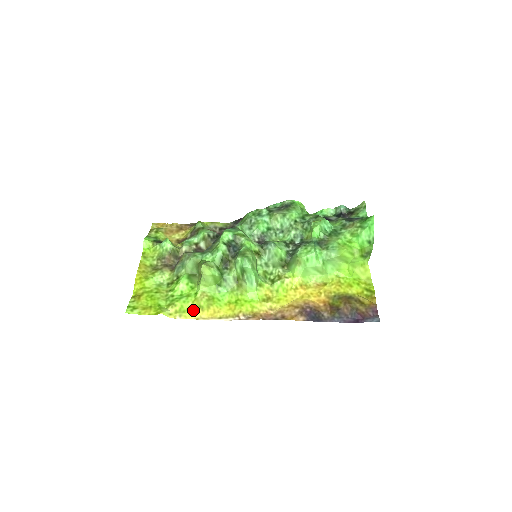
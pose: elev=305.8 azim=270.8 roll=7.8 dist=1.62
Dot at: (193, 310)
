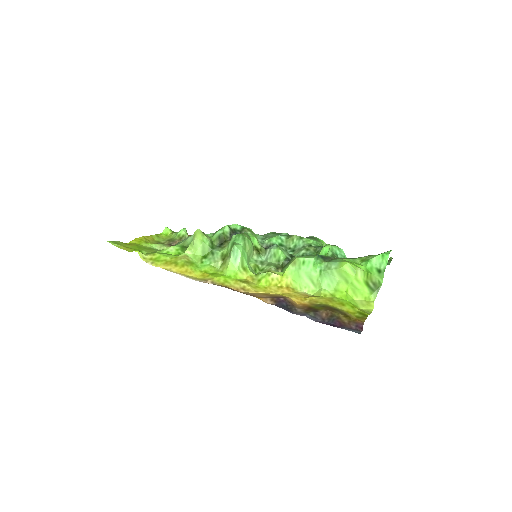
Dot at: (167, 263)
